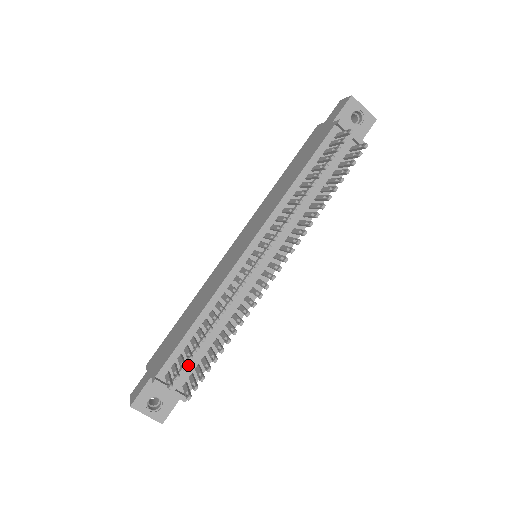
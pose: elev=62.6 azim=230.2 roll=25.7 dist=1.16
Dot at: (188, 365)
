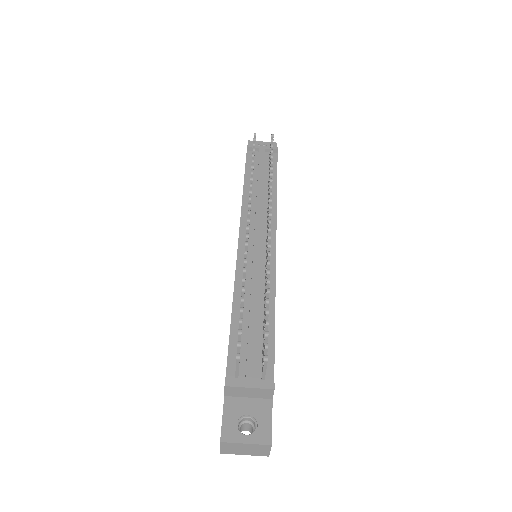
Dot at: (251, 350)
